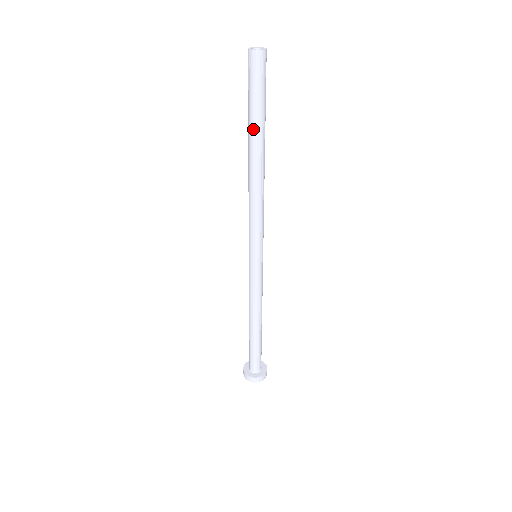
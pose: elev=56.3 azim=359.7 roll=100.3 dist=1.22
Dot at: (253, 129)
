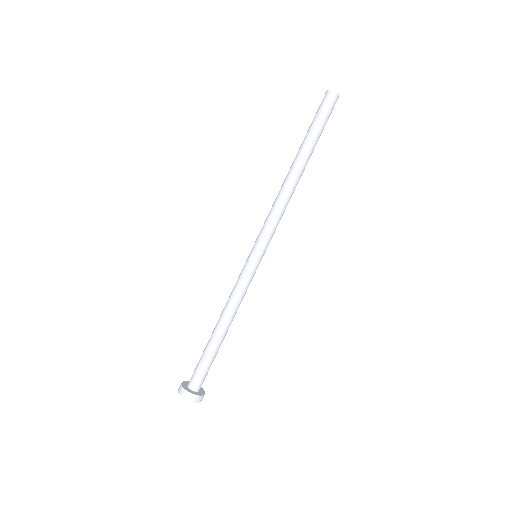
Dot at: (306, 143)
